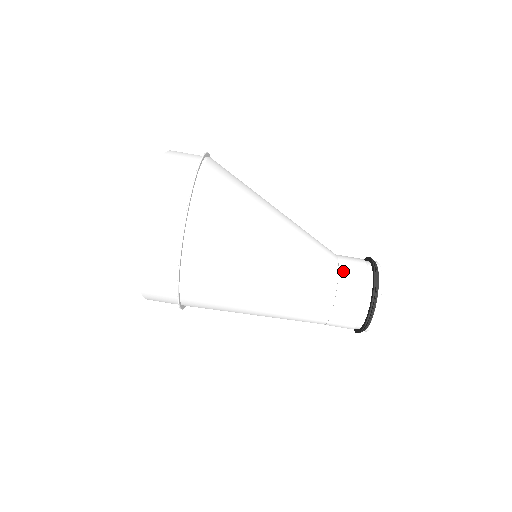
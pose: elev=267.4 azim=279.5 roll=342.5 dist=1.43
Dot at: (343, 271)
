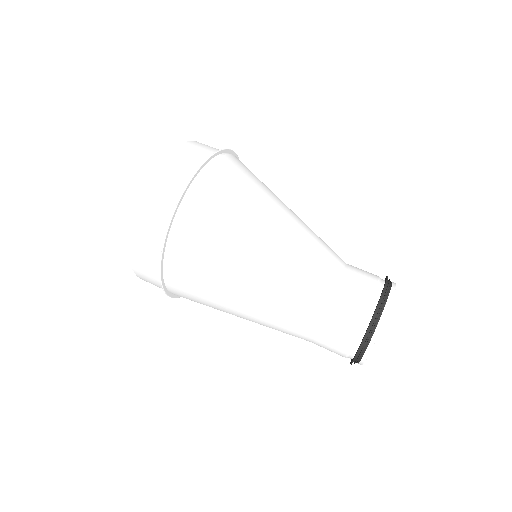
Dot at: occluded
